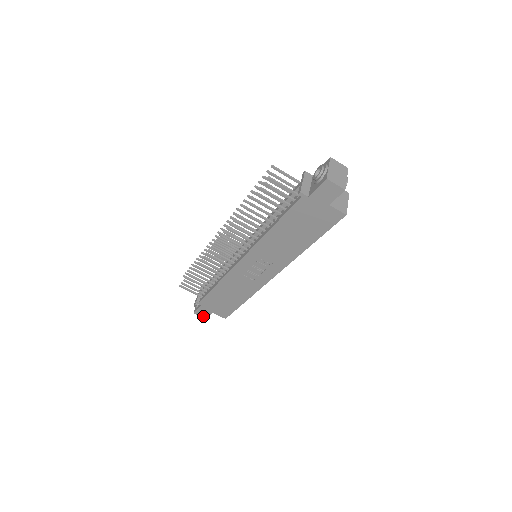
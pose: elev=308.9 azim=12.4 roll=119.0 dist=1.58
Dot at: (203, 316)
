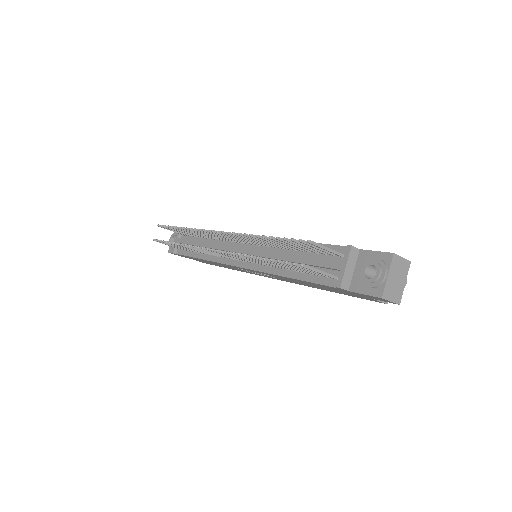
Dot at: occluded
